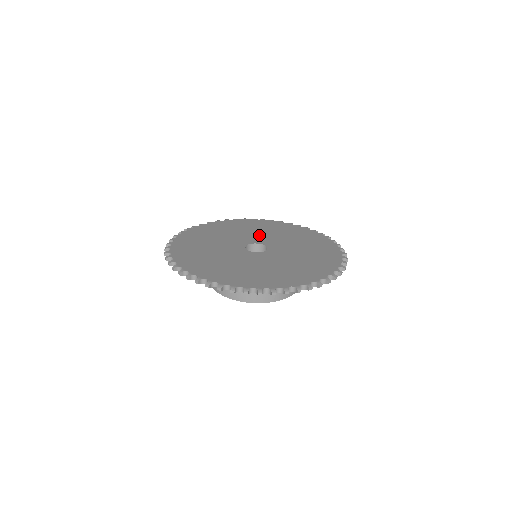
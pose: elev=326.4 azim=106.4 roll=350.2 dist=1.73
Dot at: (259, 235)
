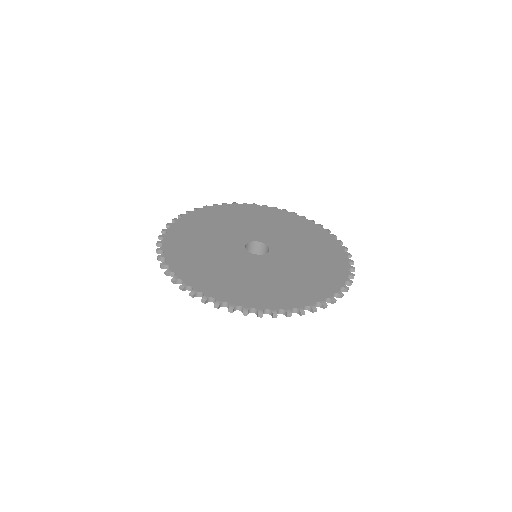
Dot at: (239, 229)
